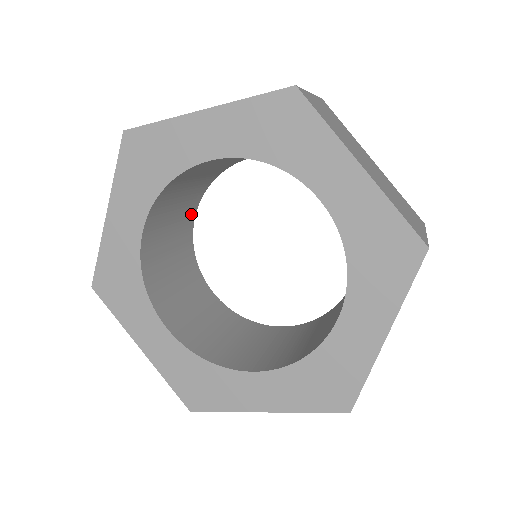
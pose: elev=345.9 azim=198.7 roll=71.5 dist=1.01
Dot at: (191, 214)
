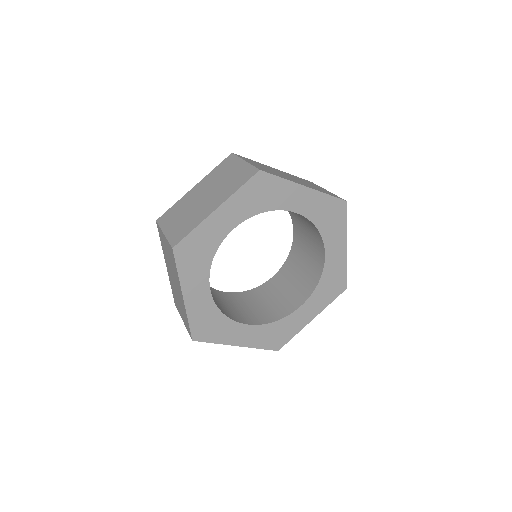
Dot at: occluded
